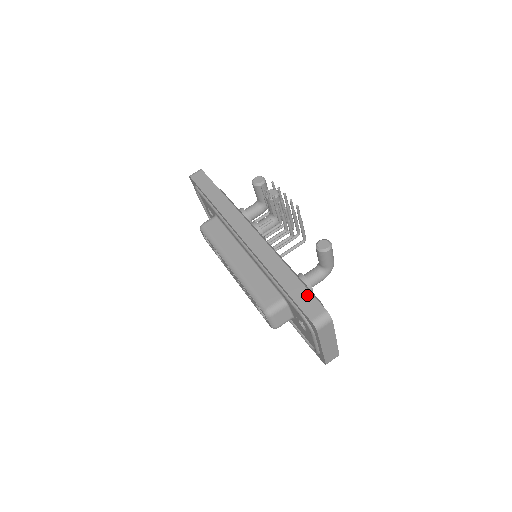
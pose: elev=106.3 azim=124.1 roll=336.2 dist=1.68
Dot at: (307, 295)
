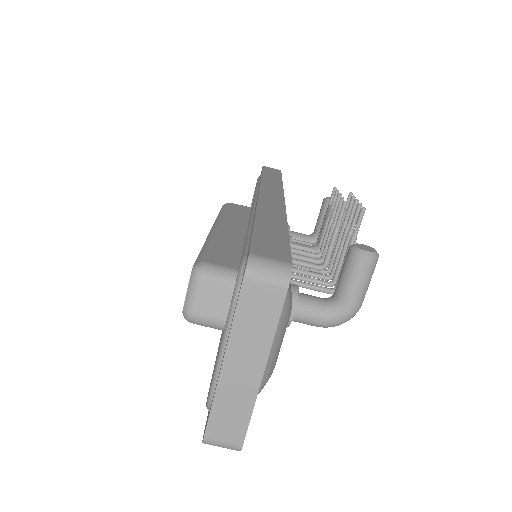
Dot at: (281, 242)
